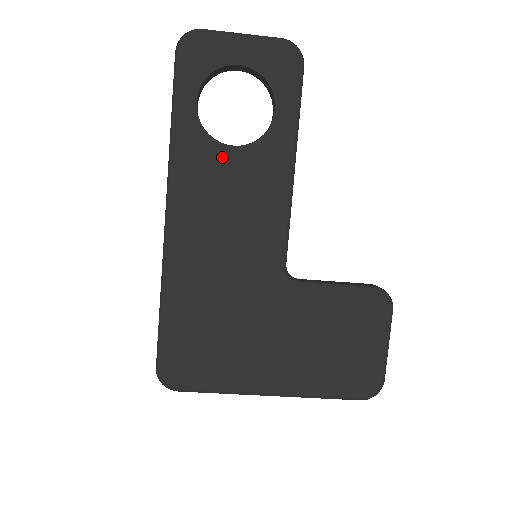
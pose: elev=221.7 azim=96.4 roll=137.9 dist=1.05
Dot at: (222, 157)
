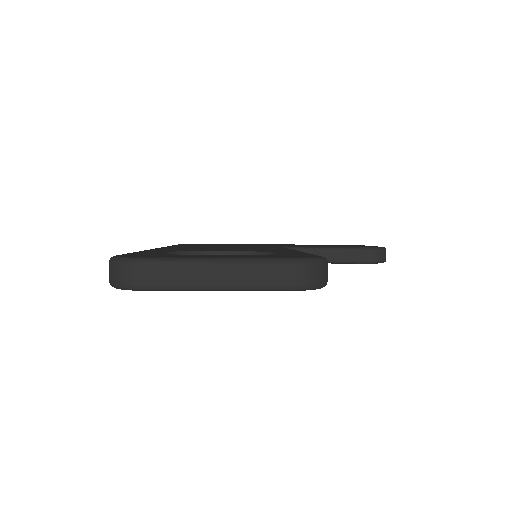
Dot at: occluded
